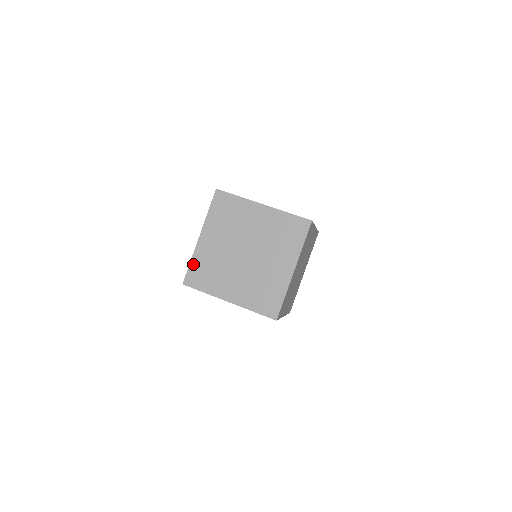
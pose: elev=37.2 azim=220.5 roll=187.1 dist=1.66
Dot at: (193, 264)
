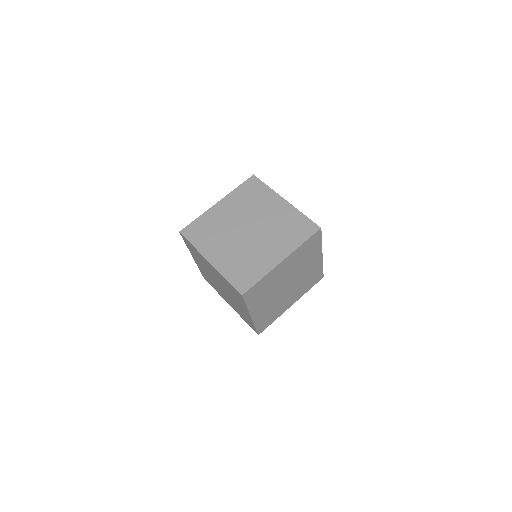
Dot at: (201, 271)
